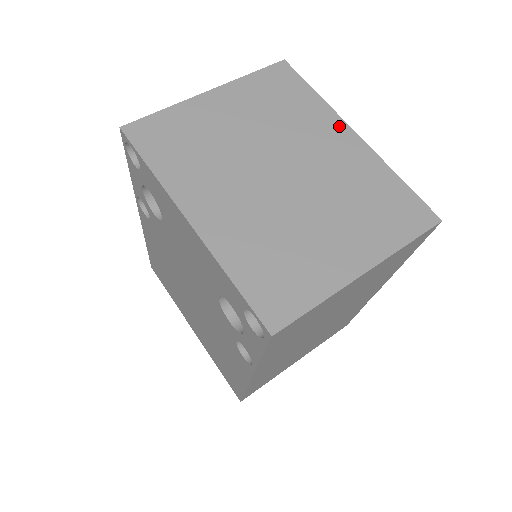
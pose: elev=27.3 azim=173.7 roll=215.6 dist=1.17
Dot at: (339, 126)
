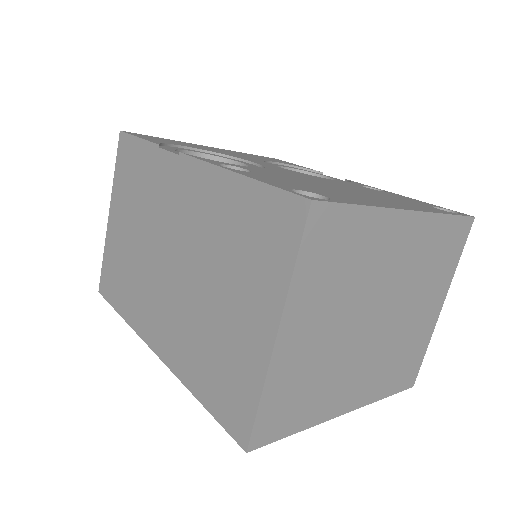
Dot at: (397, 221)
